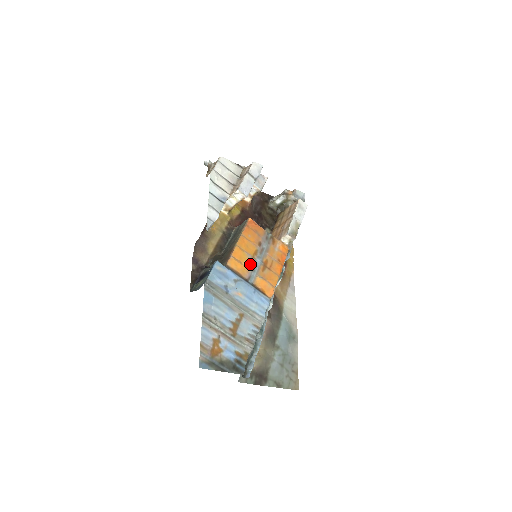
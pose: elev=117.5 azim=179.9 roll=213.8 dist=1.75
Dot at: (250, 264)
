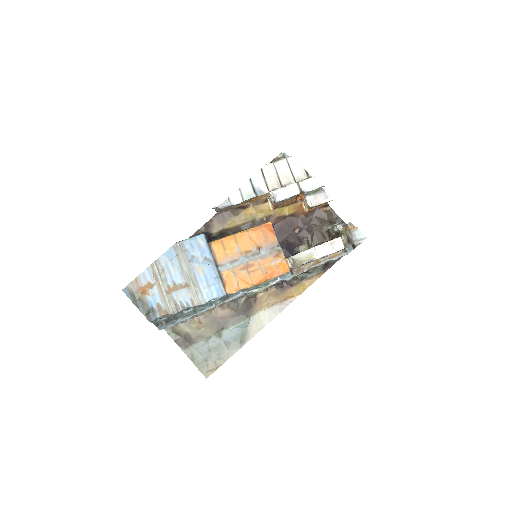
Dot at: (233, 256)
